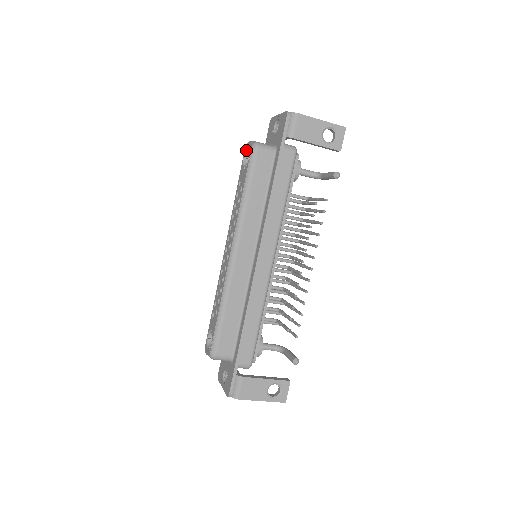
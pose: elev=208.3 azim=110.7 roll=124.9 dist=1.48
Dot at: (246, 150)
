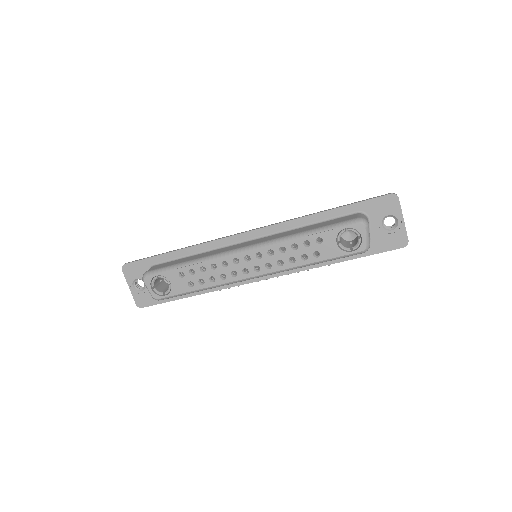
Dot at: (357, 233)
